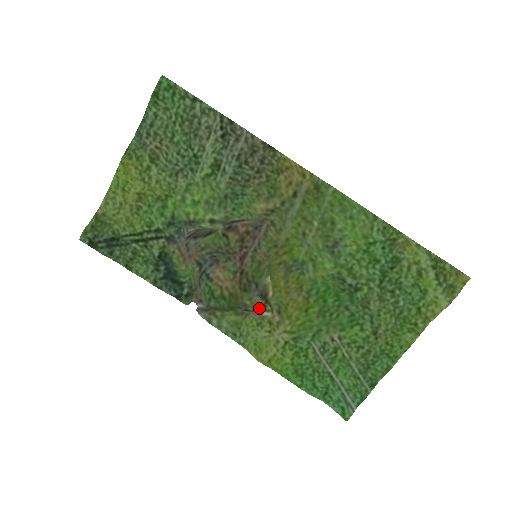
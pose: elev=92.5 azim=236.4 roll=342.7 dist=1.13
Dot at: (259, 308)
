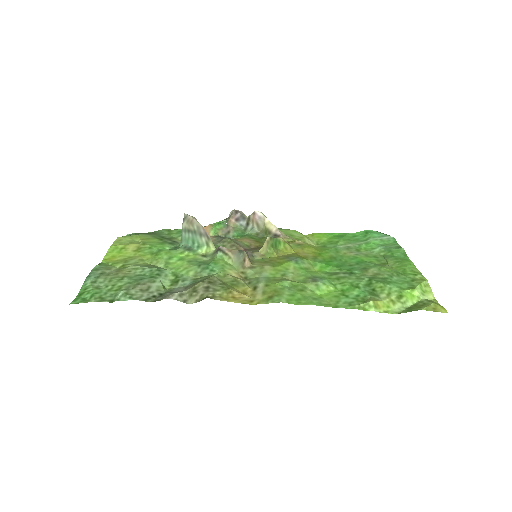
Dot at: occluded
